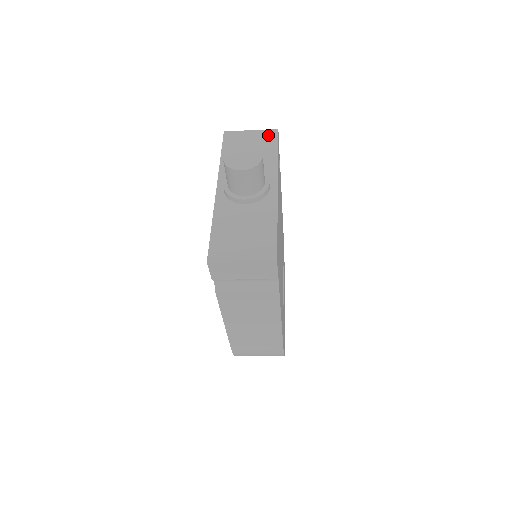
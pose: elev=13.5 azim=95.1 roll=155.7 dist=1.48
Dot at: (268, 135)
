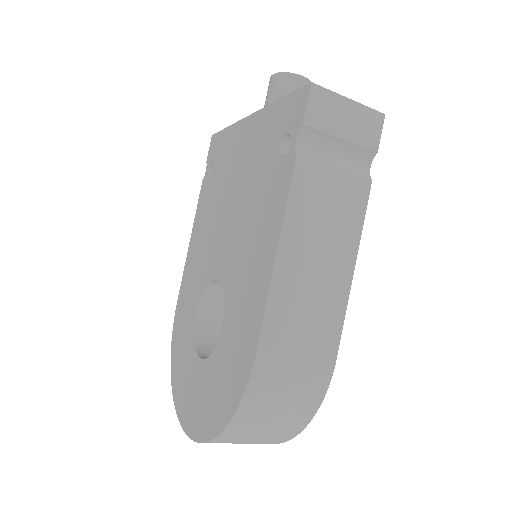
Dot at: occluded
